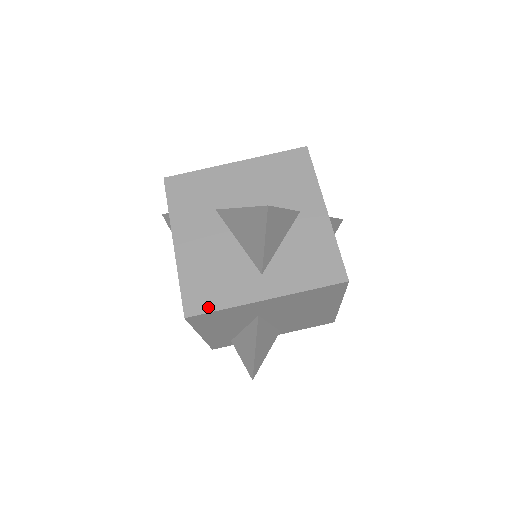
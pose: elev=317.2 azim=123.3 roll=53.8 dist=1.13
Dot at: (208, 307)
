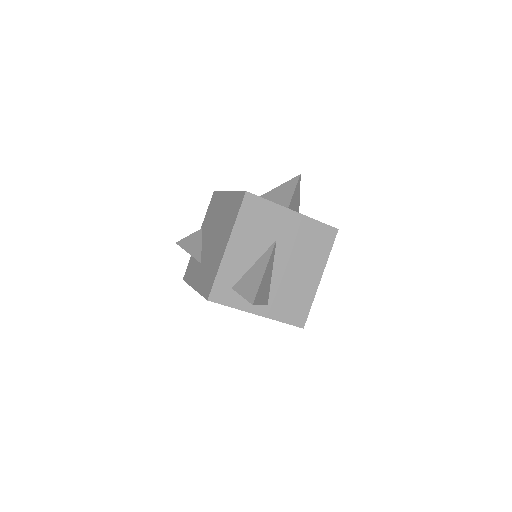
Dot at: (260, 197)
